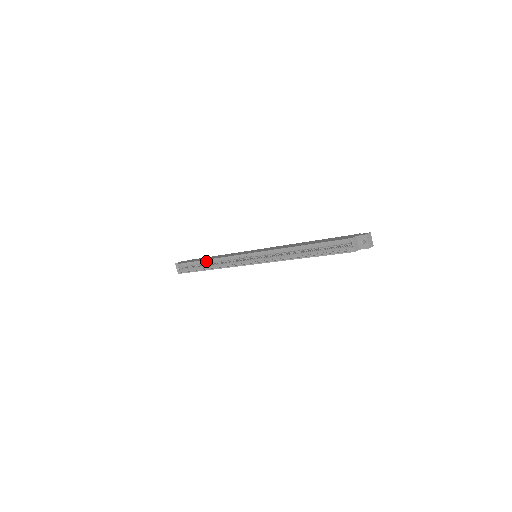
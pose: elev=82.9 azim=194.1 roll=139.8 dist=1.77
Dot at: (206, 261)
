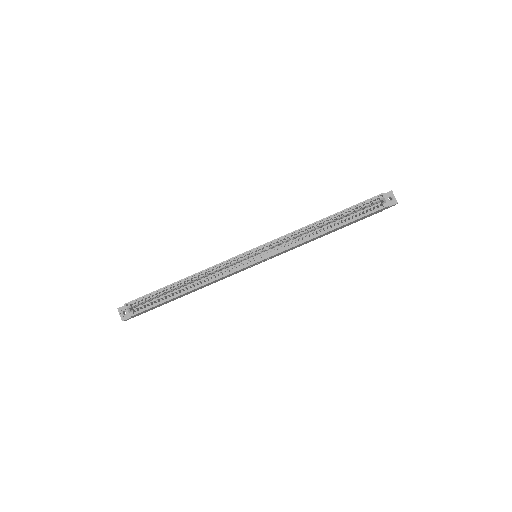
Dot at: (182, 281)
